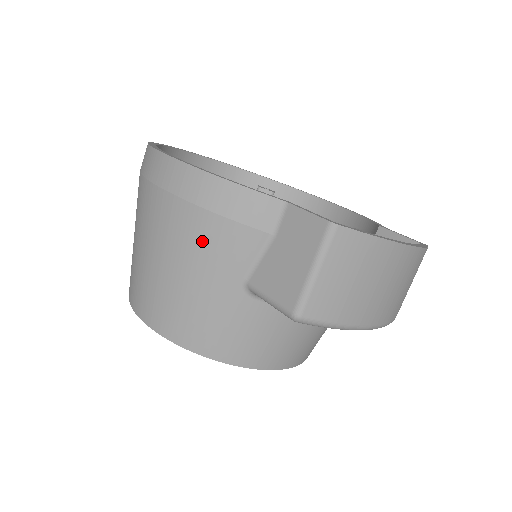
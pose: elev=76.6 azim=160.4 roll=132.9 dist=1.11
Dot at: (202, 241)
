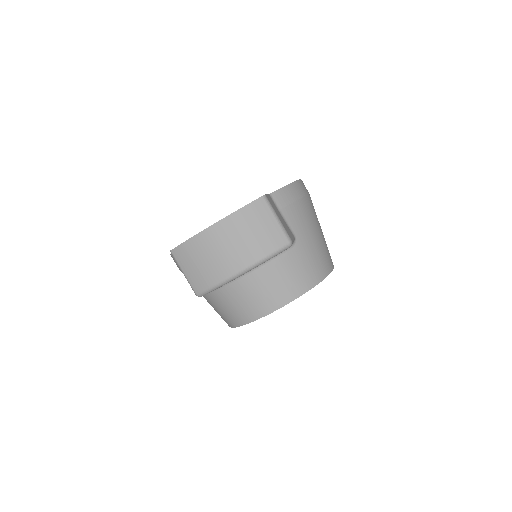
Dot at: occluded
